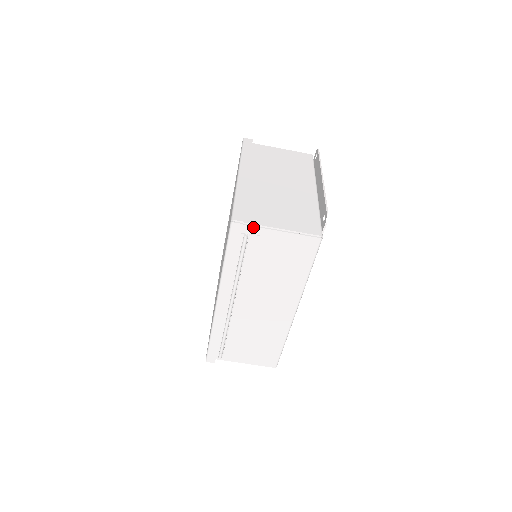
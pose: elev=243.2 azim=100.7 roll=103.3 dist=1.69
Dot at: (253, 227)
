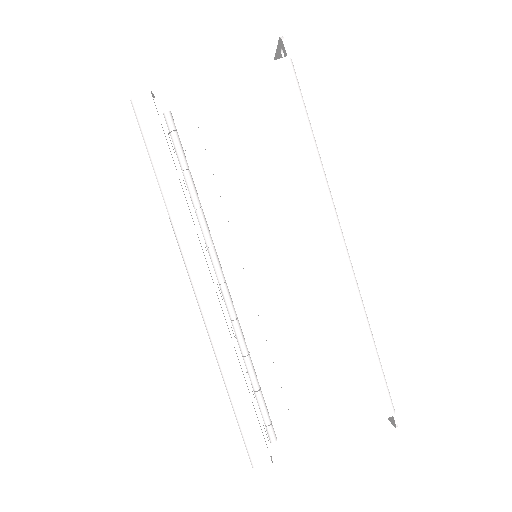
Dot at: (172, 96)
